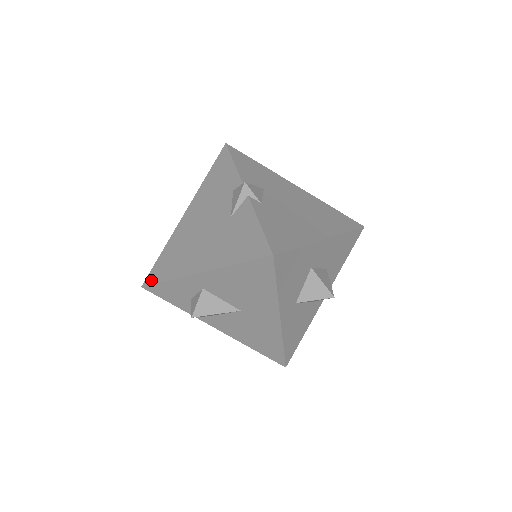
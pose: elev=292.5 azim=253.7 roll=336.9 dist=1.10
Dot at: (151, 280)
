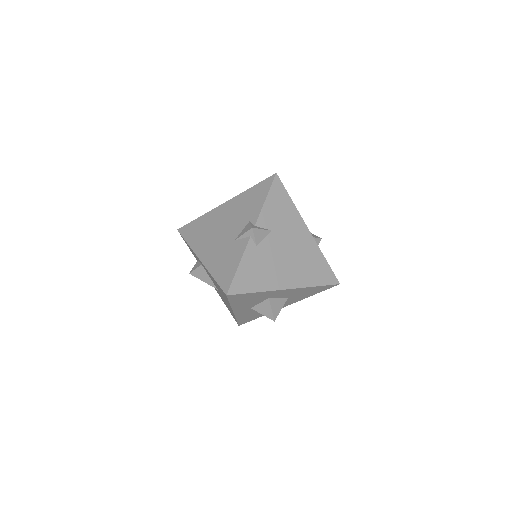
Dot at: (183, 232)
